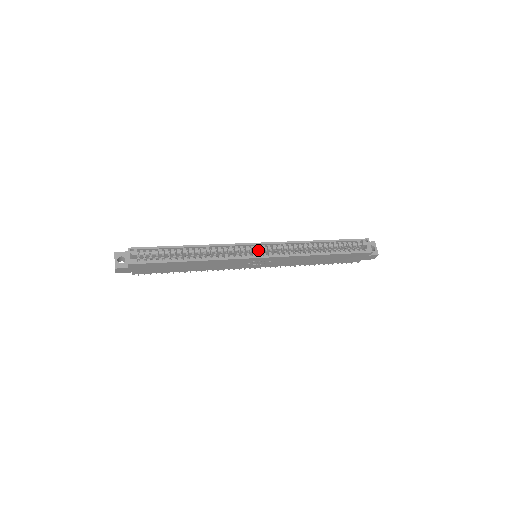
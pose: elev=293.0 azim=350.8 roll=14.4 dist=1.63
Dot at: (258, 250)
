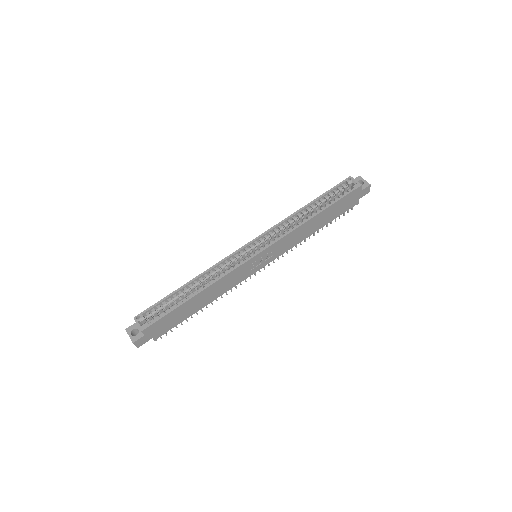
Dot at: (253, 249)
